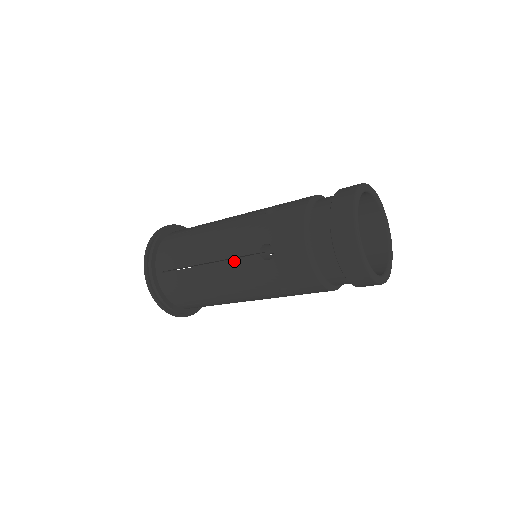
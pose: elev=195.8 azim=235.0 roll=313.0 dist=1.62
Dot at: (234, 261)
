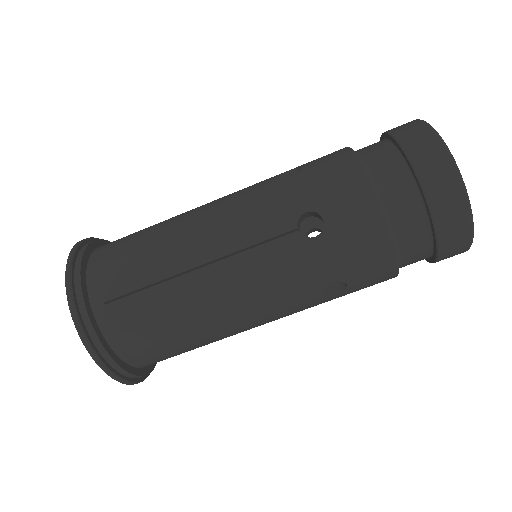
Dot at: (236, 195)
